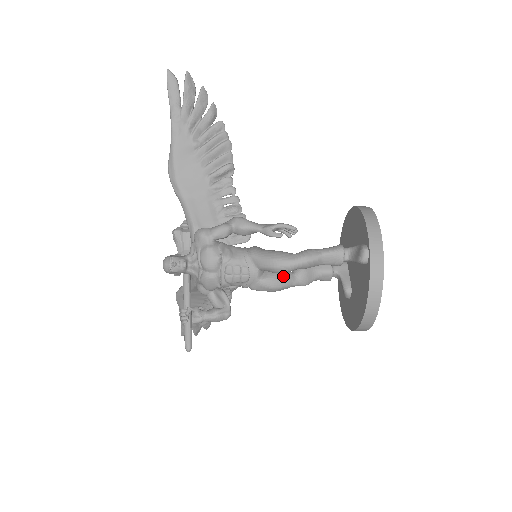
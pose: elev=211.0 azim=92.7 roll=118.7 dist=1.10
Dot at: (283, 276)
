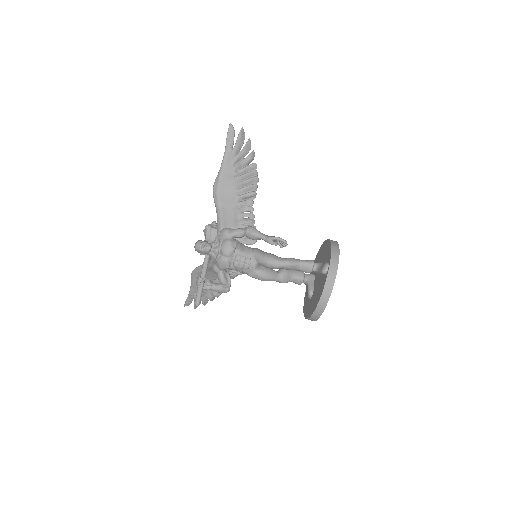
Dot at: (271, 272)
